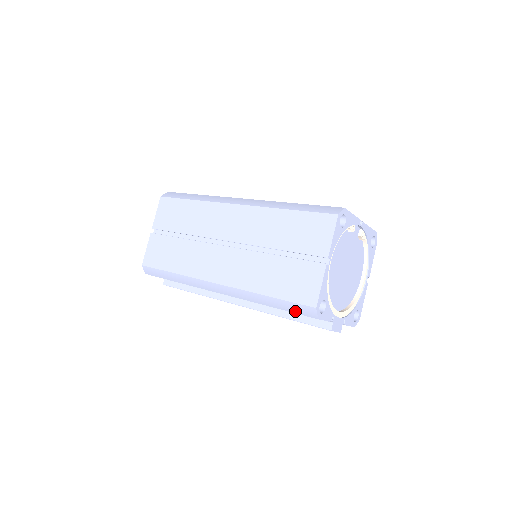
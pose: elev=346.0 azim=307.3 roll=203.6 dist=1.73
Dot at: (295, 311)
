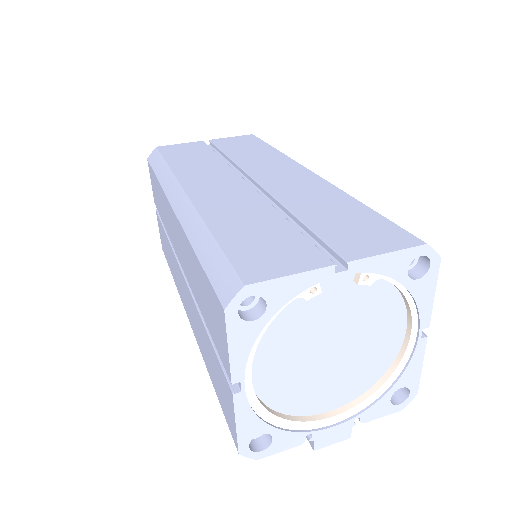
Dot at: occluded
